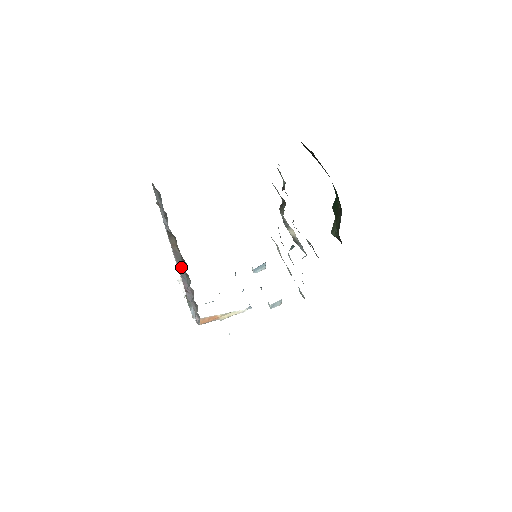
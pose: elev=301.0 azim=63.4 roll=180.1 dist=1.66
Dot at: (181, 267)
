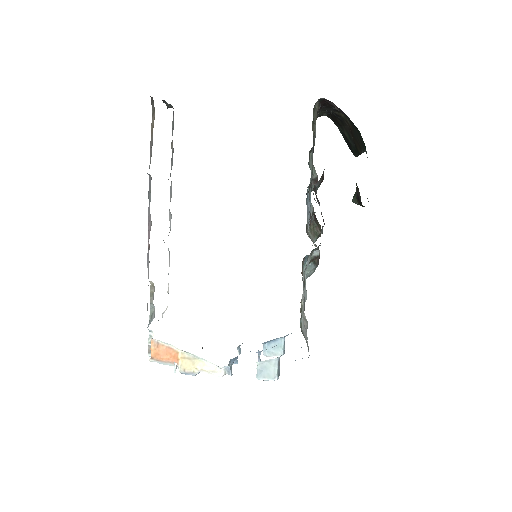
Dot at: (149, 167)
